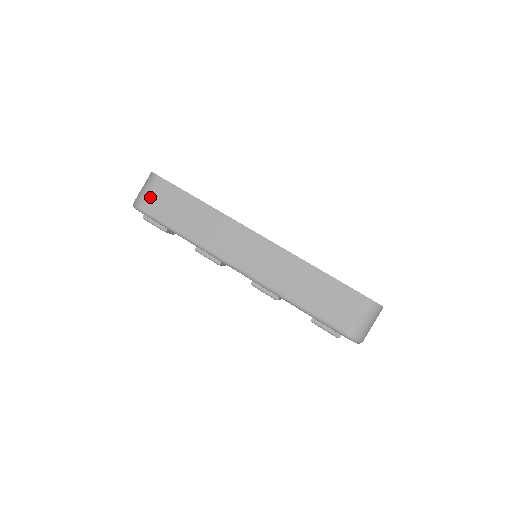
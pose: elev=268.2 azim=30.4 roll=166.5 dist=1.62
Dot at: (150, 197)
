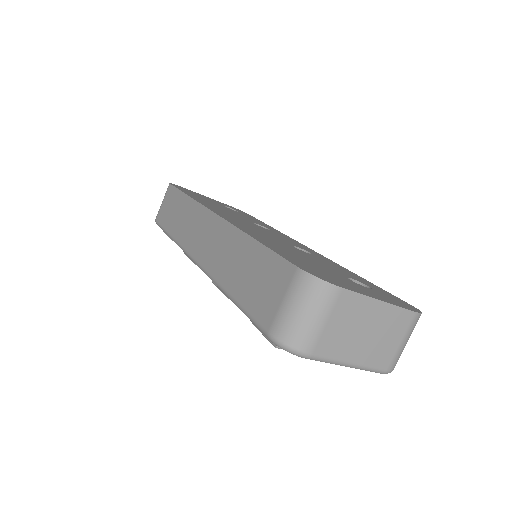
Dot at: (162, 207)
